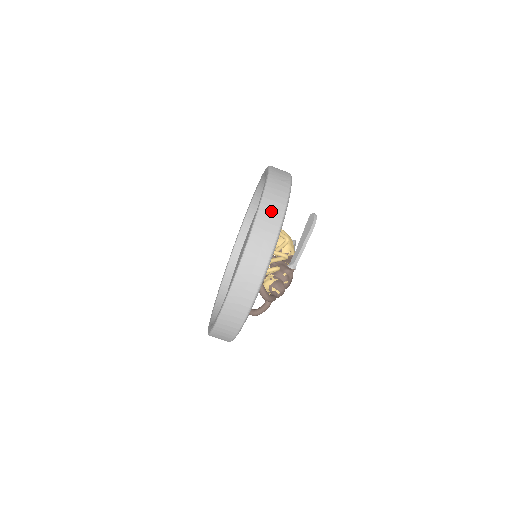
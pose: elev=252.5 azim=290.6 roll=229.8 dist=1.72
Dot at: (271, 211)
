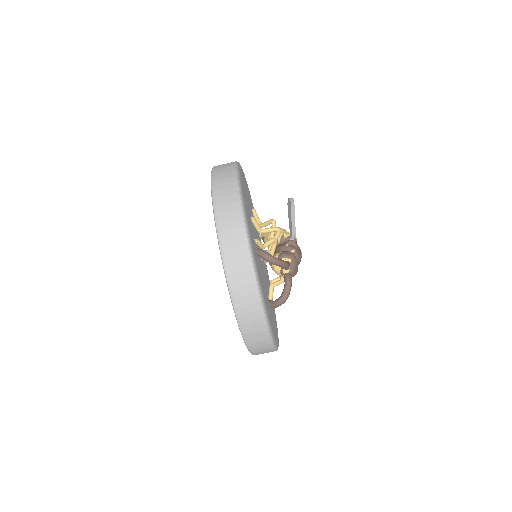
Dot at: (223, 172)
